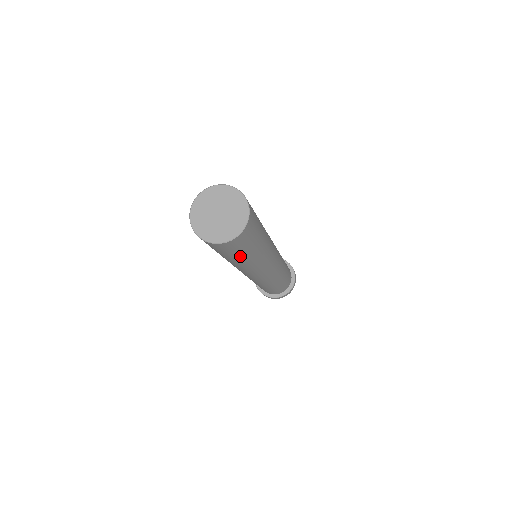
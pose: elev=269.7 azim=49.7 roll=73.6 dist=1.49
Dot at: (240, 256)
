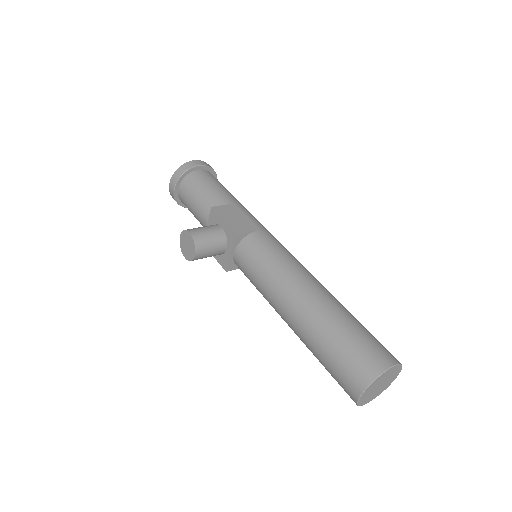
Dot at: occluded
